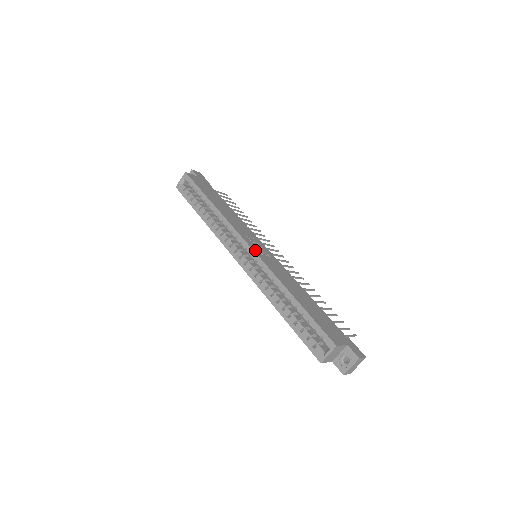
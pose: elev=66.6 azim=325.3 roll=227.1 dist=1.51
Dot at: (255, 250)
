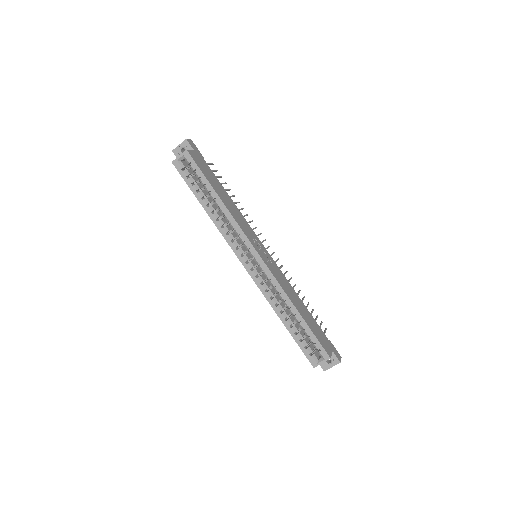
Dot at: (263, 259)
